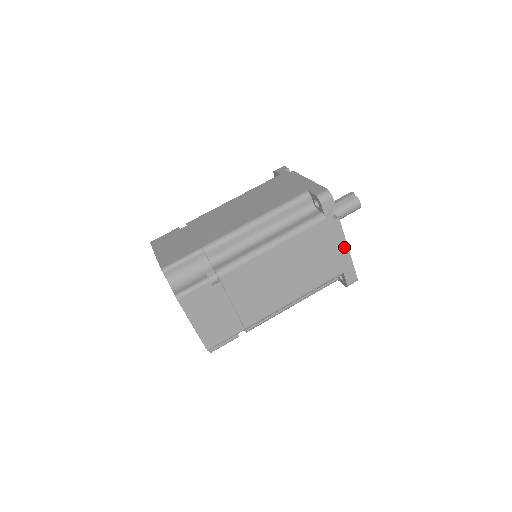
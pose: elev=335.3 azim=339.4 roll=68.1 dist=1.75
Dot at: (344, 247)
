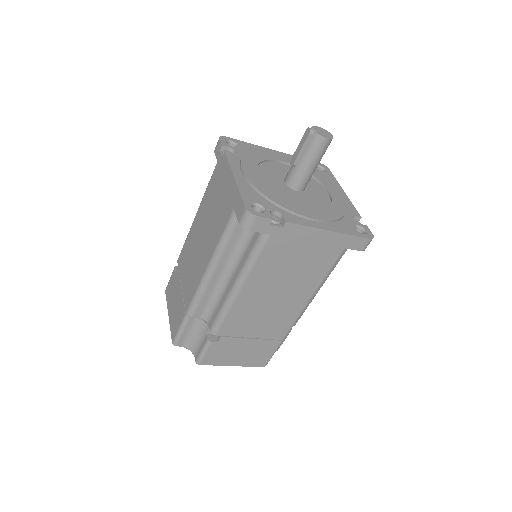
Dot at: (322, 233)
